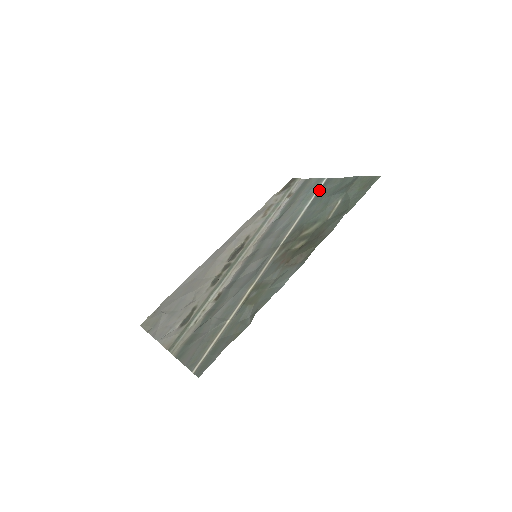
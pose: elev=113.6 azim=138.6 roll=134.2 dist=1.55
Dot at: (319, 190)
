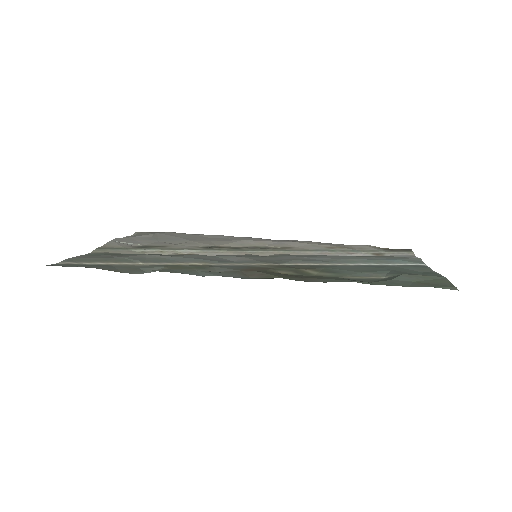
Dot at: (399, 264)
